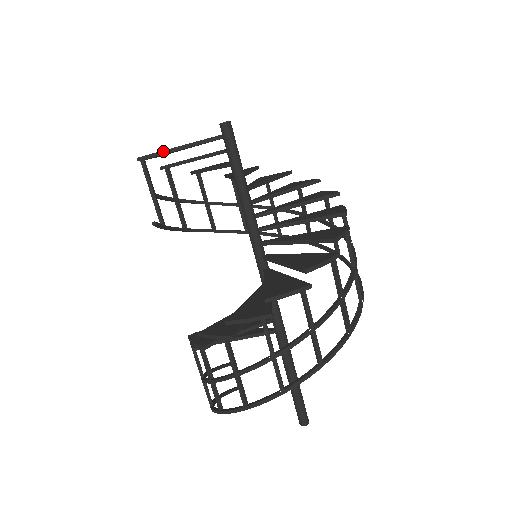
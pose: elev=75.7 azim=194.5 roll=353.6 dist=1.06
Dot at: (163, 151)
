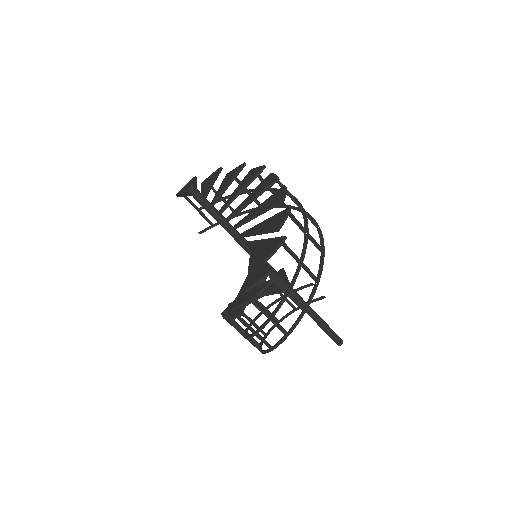
Dot at: (180, 195)
